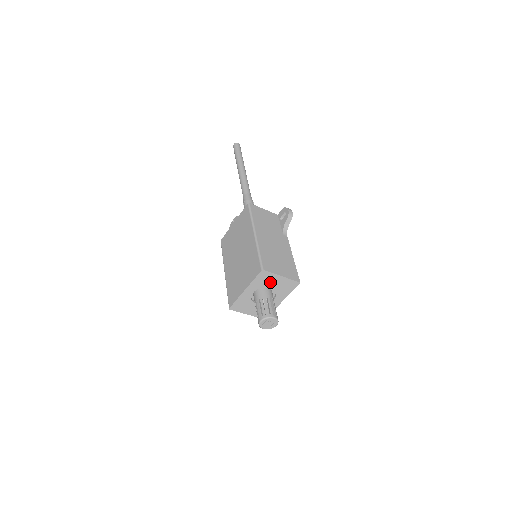
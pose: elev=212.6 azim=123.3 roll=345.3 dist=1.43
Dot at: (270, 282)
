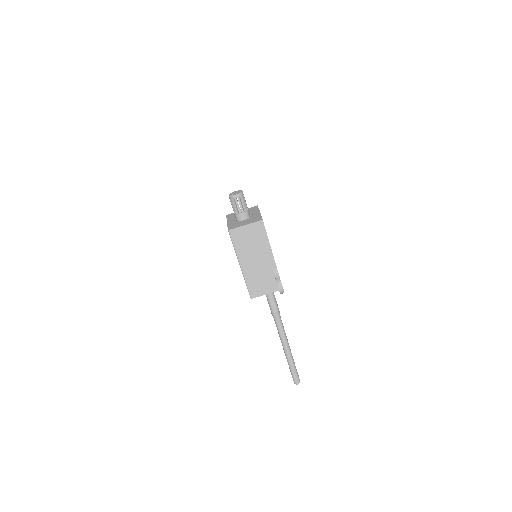
Dot at: occluded
